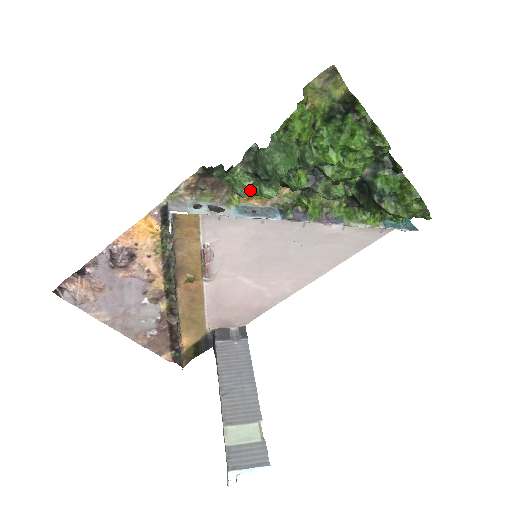
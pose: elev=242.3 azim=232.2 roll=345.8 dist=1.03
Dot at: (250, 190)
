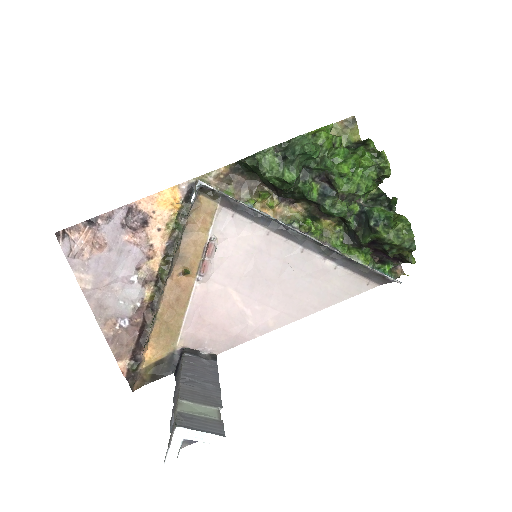
Dot at: (275, 172)
